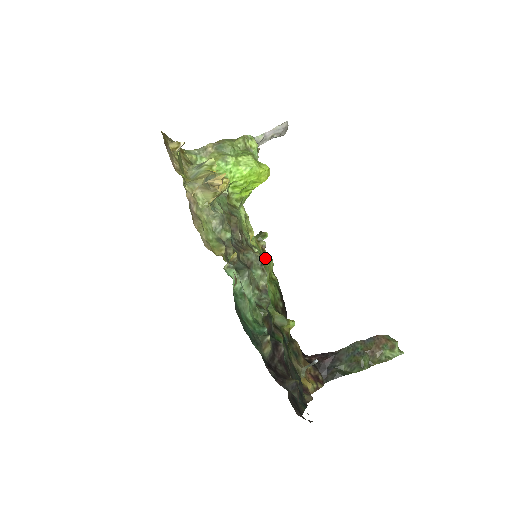
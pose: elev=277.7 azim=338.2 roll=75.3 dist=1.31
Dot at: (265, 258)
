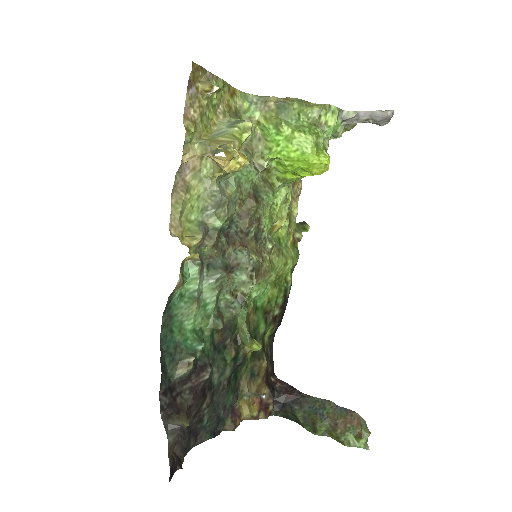
Dot at: (284, 256)
